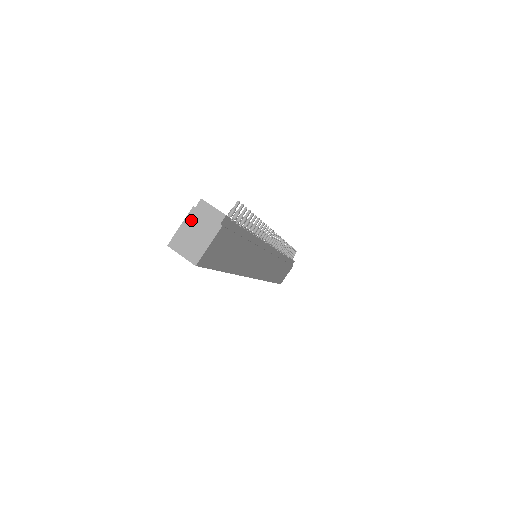
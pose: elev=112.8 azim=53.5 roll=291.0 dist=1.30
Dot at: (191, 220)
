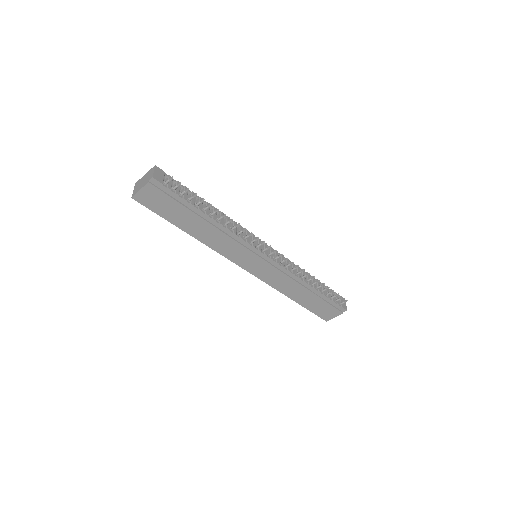
Dot at: (146, 174)
